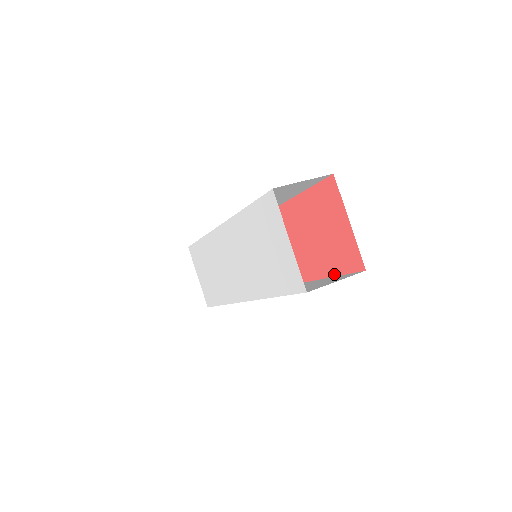
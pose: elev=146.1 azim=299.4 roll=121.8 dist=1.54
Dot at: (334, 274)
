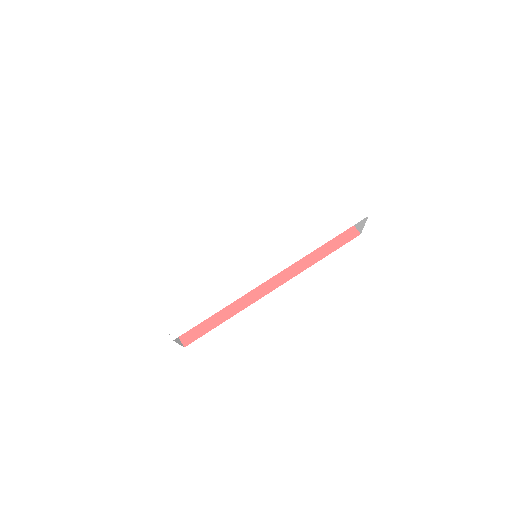
Dot at: (331, 251)
